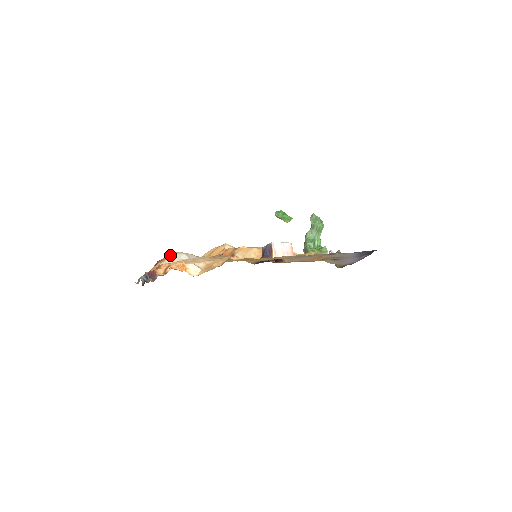
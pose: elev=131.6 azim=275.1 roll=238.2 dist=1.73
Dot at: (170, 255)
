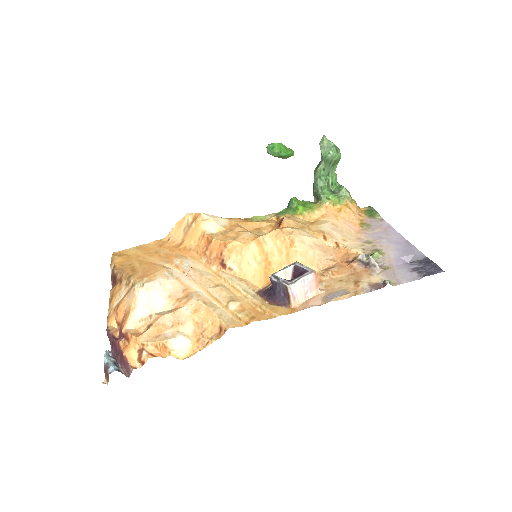
Dot at: (134, 294)
